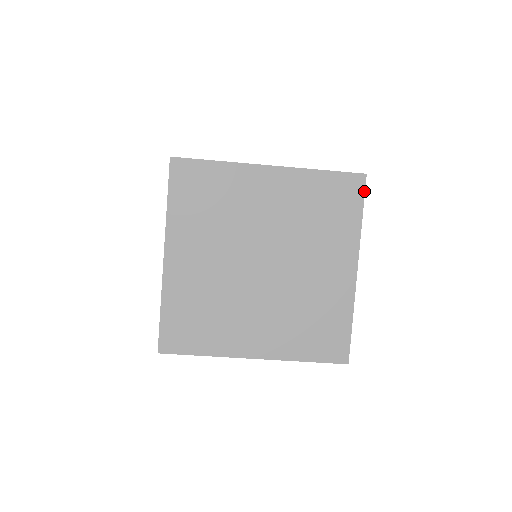
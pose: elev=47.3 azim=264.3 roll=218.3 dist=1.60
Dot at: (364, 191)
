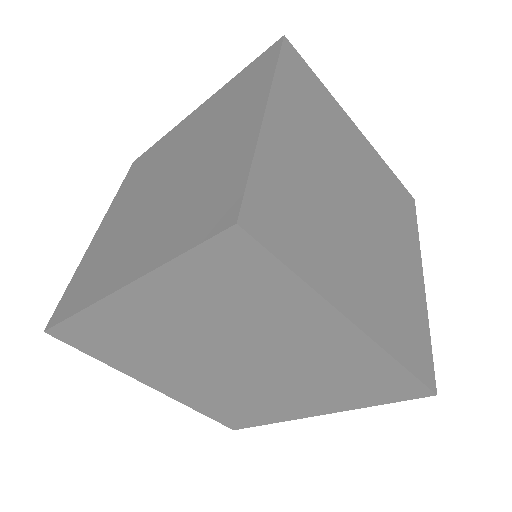
Dot at: (412, 399)
